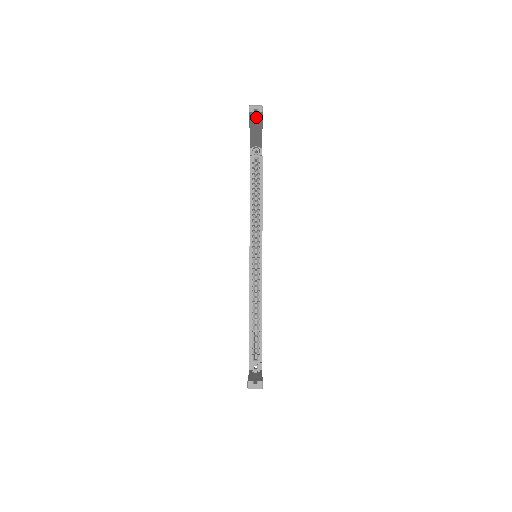
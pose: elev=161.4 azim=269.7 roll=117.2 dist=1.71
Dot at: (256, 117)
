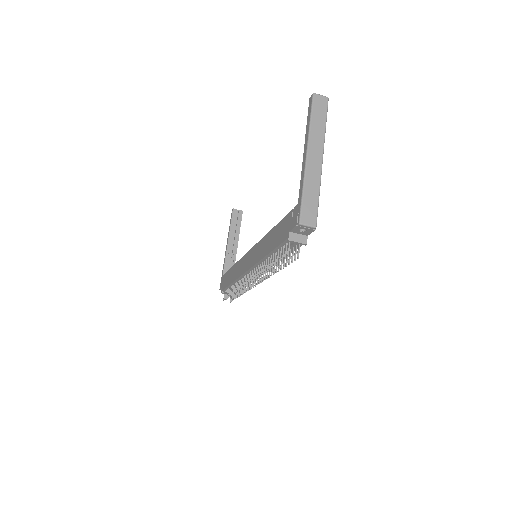
Dot at: (236, 223)
